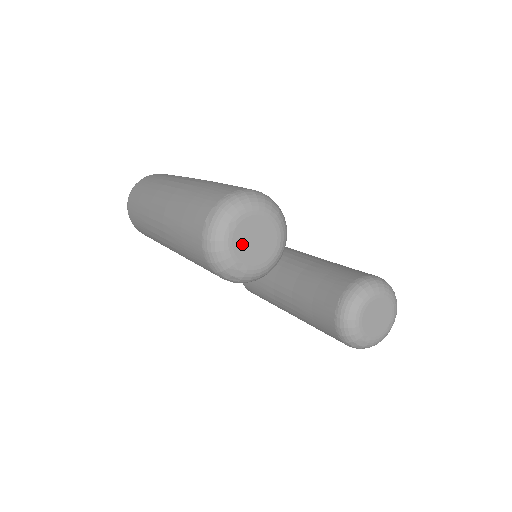
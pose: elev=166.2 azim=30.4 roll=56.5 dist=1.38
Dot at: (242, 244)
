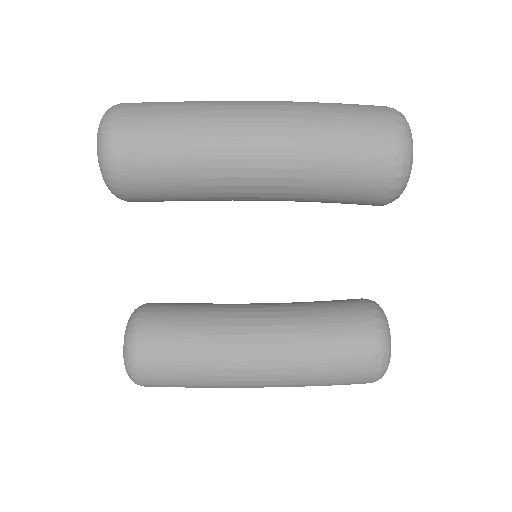
Dot at: occluded
